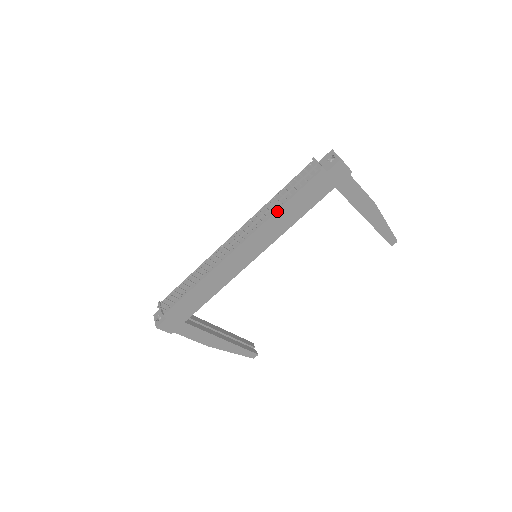
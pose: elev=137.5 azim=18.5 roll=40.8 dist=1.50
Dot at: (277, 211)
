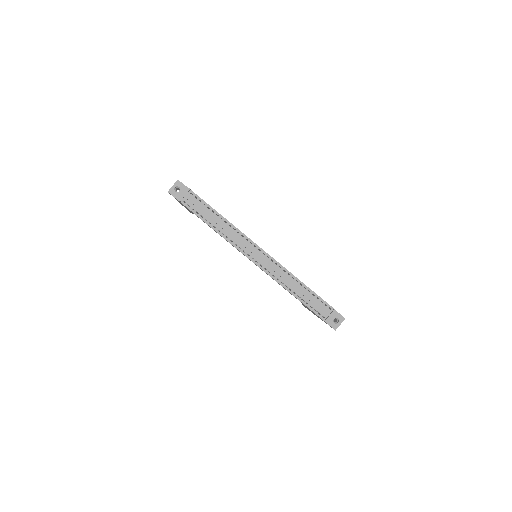
Dot at: (288, 291)
